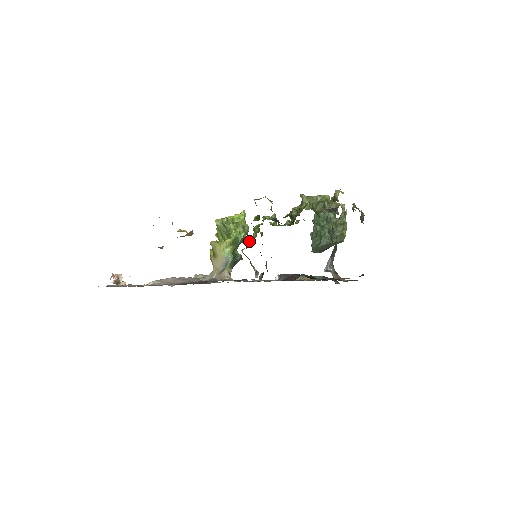
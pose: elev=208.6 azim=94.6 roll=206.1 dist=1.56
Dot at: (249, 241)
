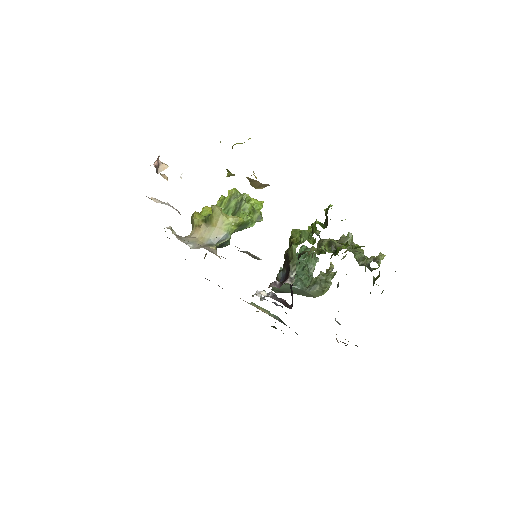
Dot at: (293, 240)
